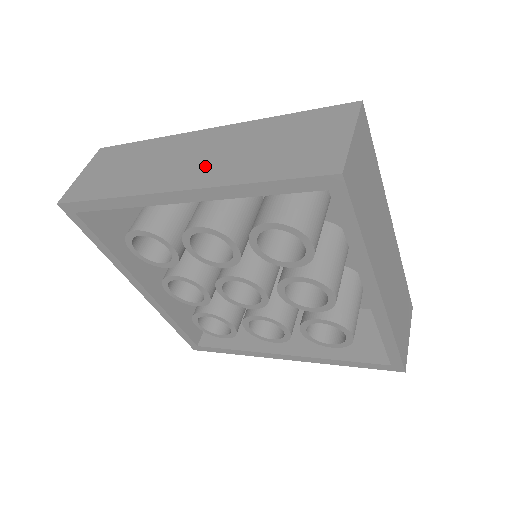
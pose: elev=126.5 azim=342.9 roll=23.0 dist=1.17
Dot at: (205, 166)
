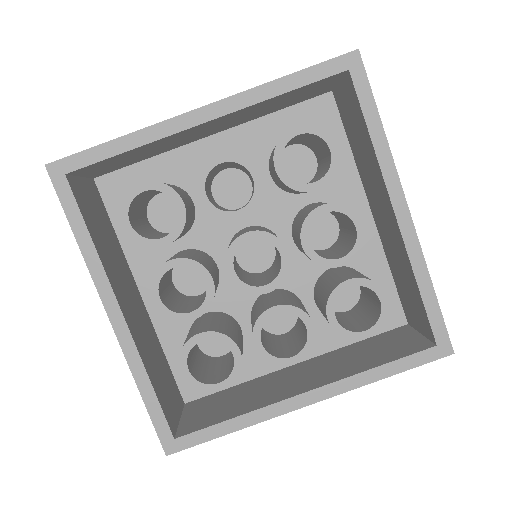
Dot at: occluded
